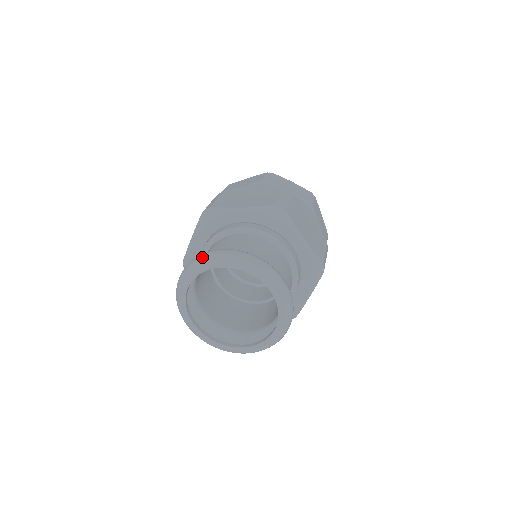
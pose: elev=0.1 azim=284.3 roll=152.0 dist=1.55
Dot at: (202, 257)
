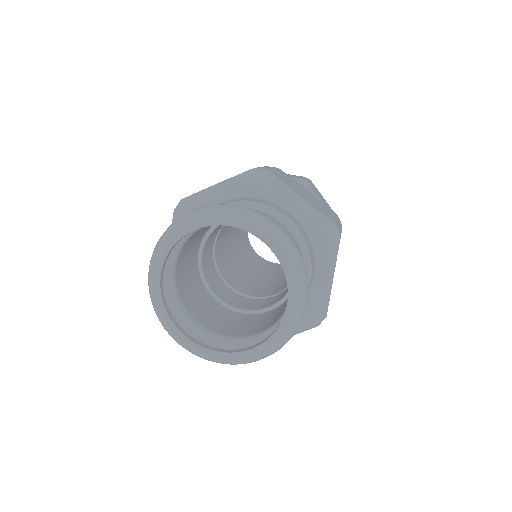
Dot at: (167, 228)
